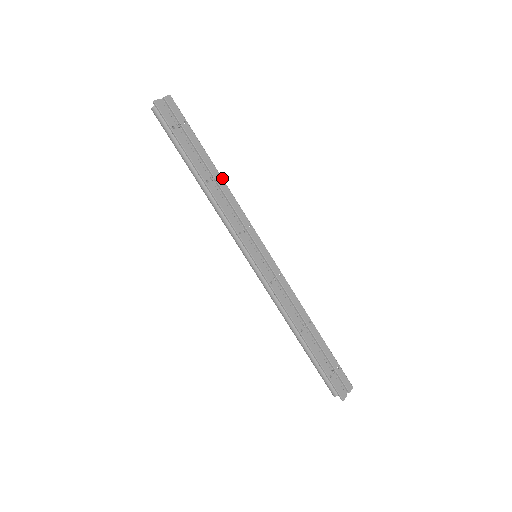
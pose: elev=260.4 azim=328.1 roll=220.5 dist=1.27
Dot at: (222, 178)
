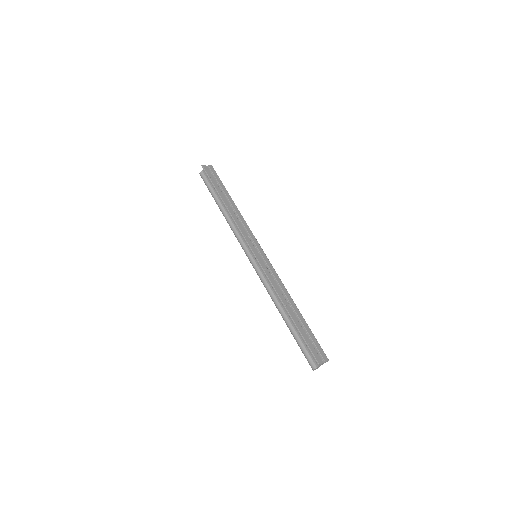
Dot at: occluded
